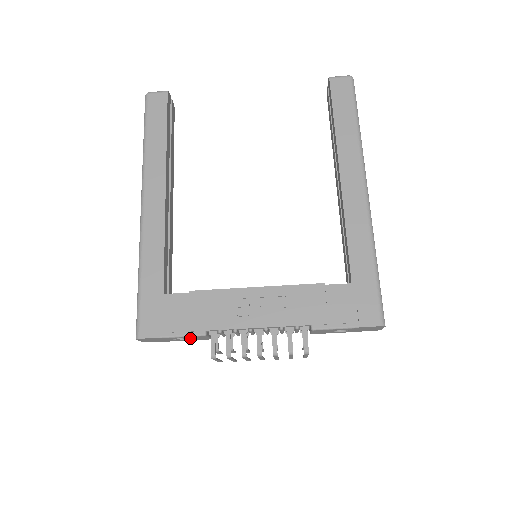
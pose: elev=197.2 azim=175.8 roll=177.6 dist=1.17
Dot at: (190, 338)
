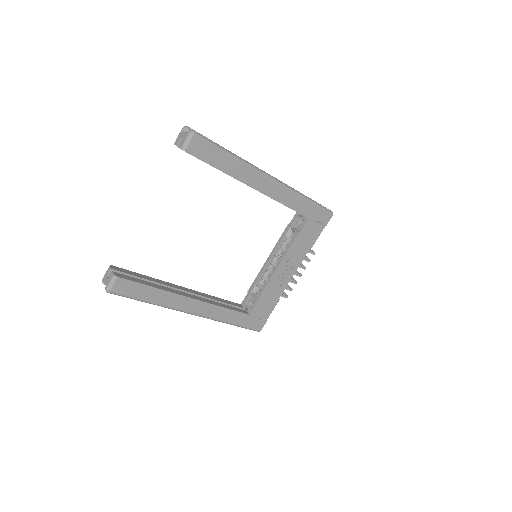
Dot at: occluded
